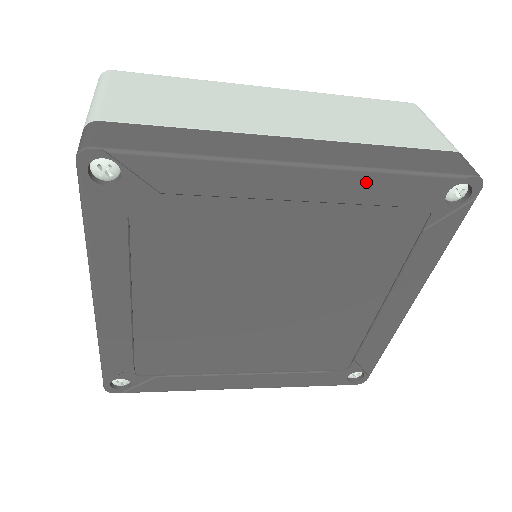
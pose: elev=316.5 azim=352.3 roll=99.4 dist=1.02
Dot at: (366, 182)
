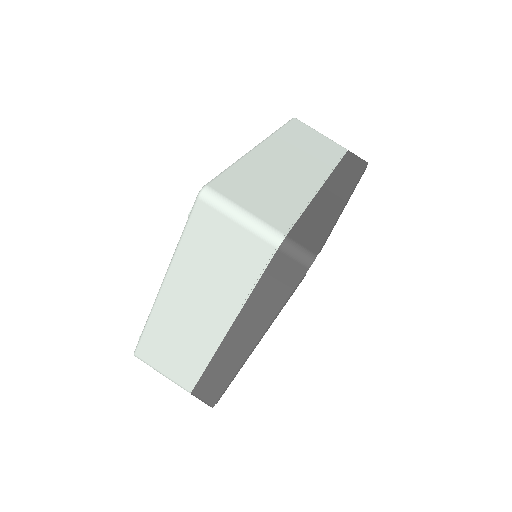
Dot at: occluded
